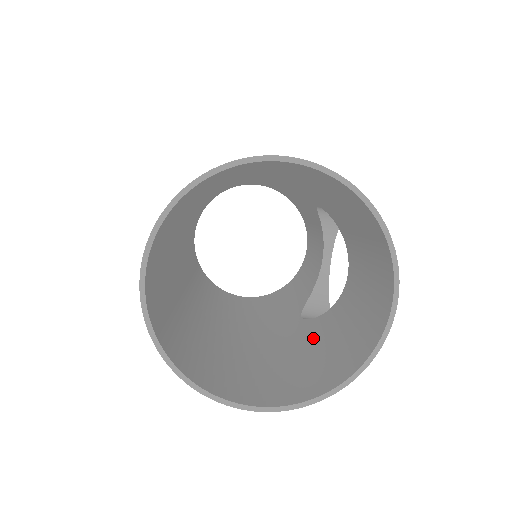
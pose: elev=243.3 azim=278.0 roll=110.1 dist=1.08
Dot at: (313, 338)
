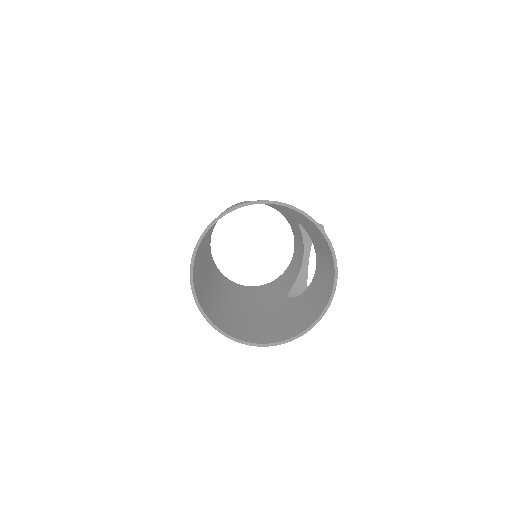
Dot at: (293, 309)
